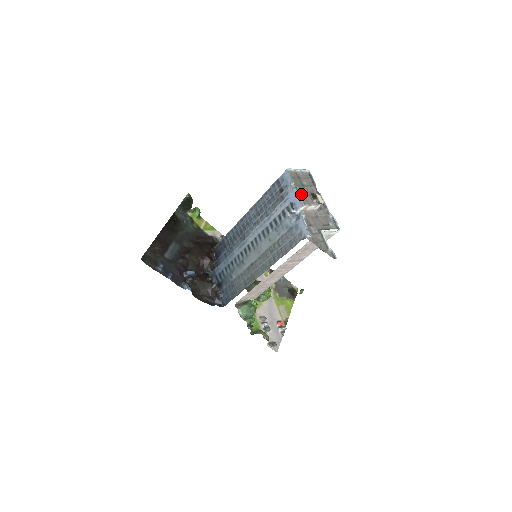
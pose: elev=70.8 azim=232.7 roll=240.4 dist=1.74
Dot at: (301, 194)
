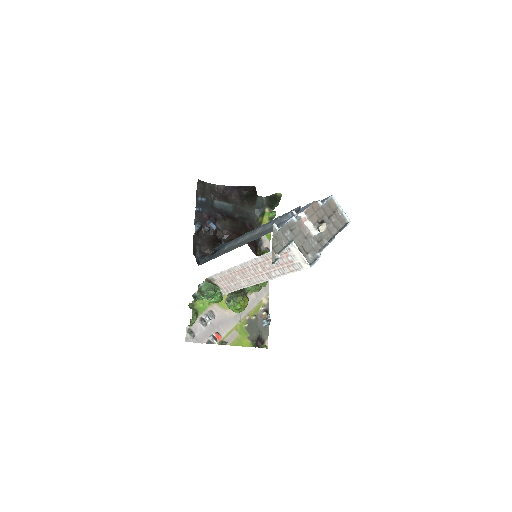
Dot at: (314, 208)
